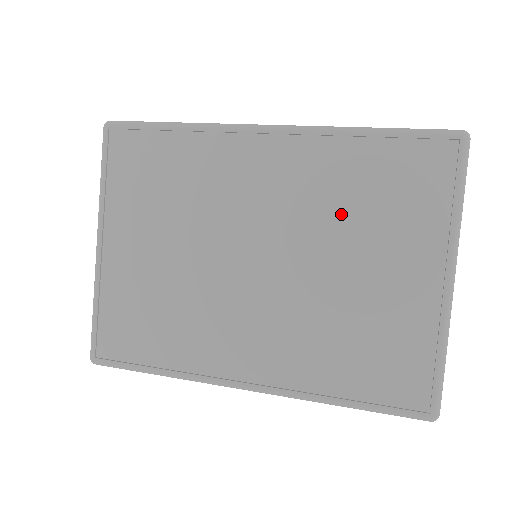
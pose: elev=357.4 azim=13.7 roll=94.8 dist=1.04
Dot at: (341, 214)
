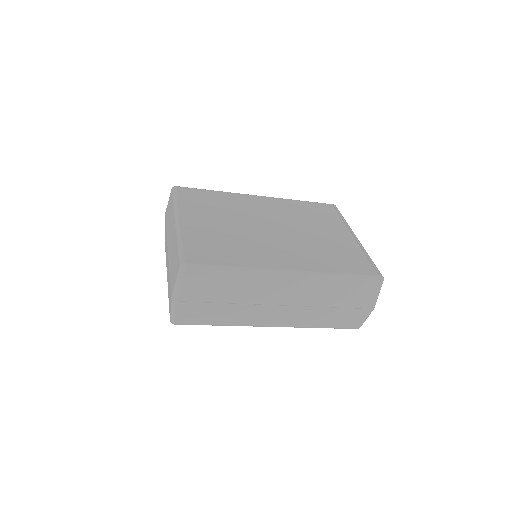
Dot at: (302, 219)
